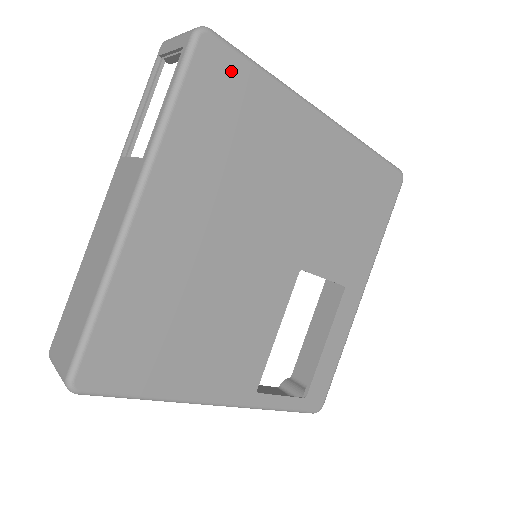
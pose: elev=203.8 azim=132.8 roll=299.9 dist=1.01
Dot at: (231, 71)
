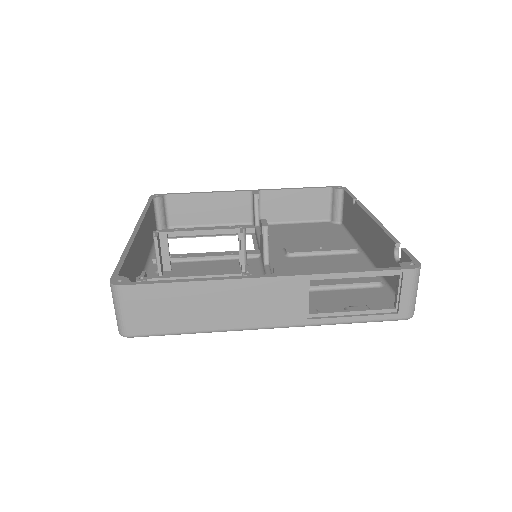
Dot at: (385, 303)
